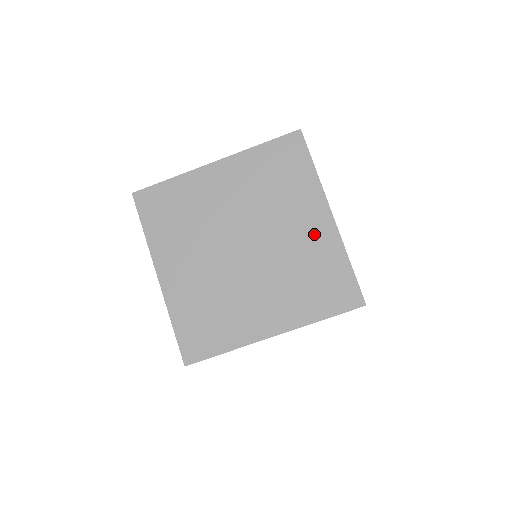
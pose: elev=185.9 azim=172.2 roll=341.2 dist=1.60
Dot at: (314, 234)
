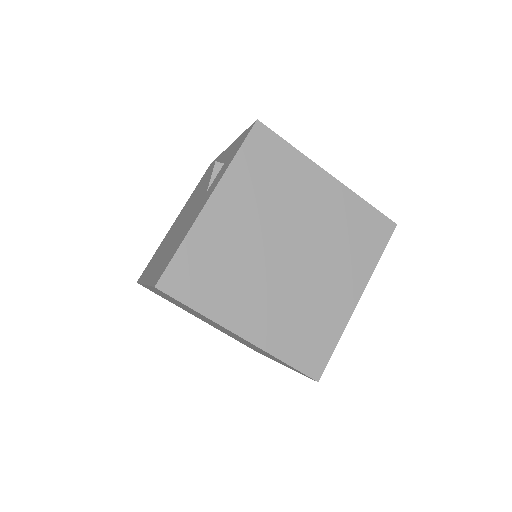
Dot at: (337, 299)
